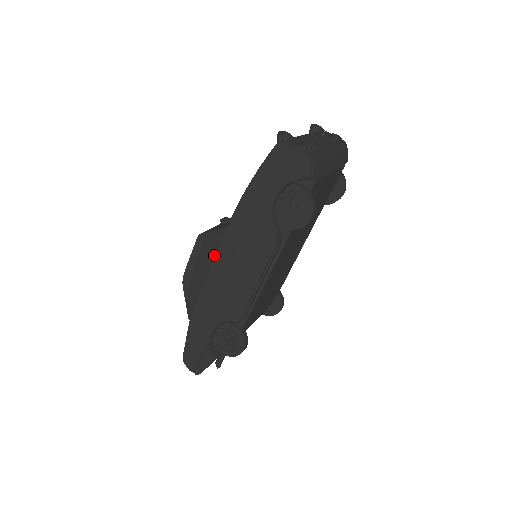
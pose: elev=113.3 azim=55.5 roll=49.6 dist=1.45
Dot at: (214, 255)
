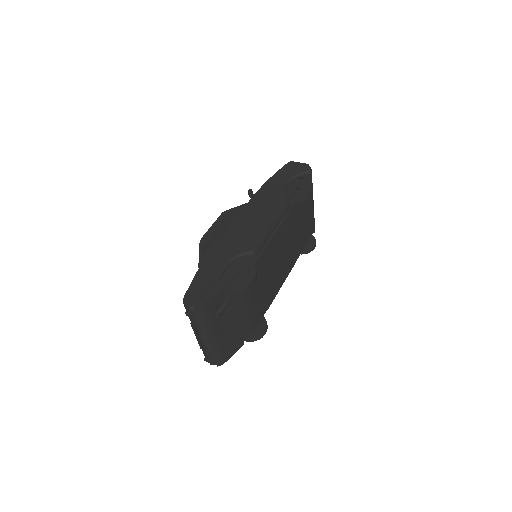
Dot at: (237, 215)
